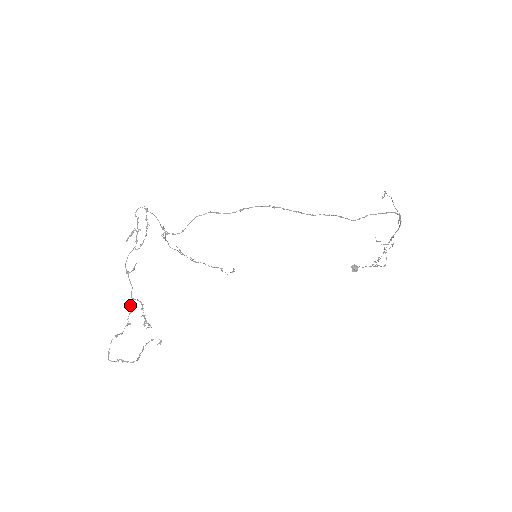
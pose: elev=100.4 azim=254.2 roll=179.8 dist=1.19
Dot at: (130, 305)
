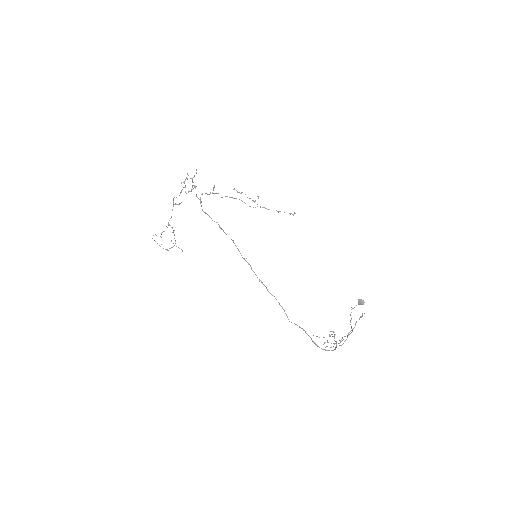
Dot at: (166, 226)
